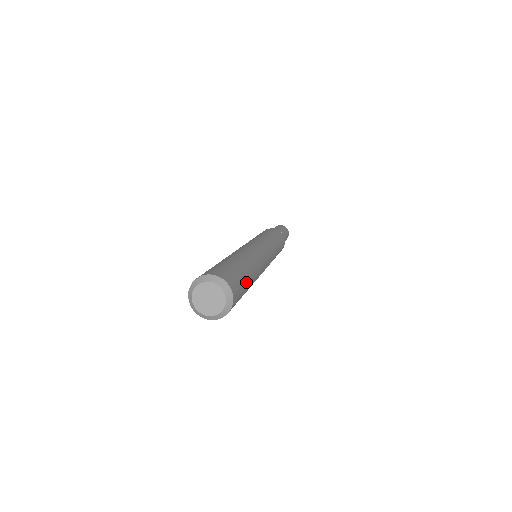
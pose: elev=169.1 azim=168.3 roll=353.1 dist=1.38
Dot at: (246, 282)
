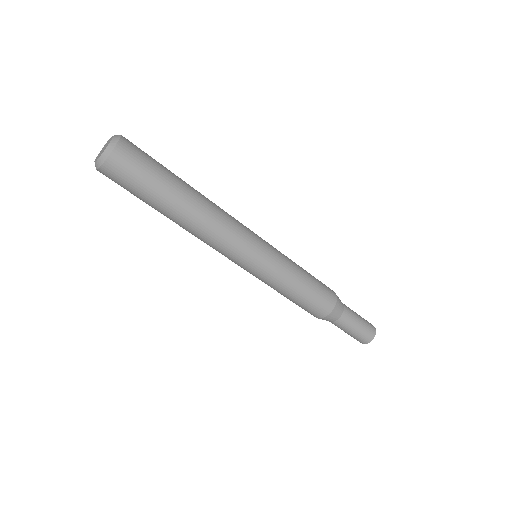
Dot at: occluded
